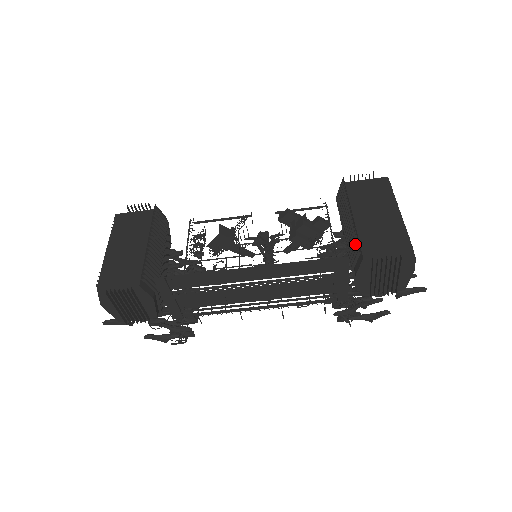
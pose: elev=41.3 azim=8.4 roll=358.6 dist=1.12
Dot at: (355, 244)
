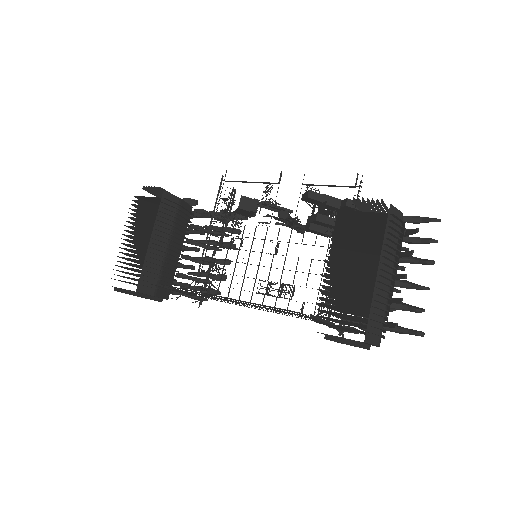
Dot at: occluded
